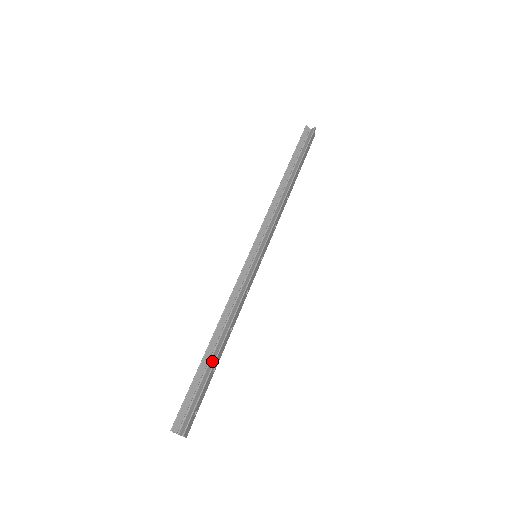
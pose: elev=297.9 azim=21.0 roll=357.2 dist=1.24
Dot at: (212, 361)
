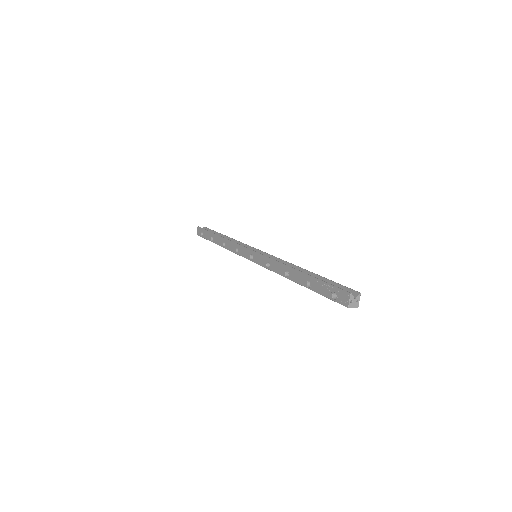
Dot at: (314, 276)
